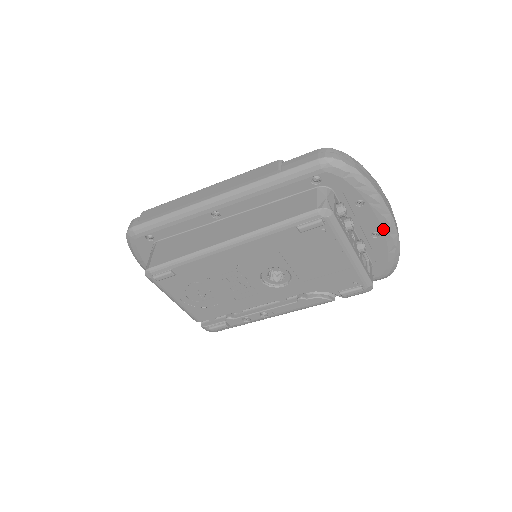
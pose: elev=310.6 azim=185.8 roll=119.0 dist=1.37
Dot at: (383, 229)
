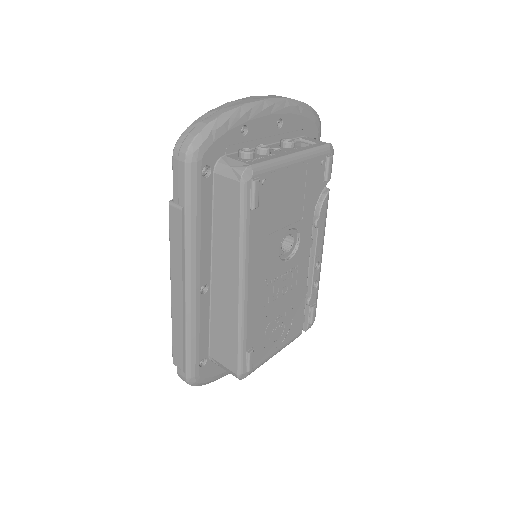
Dot at: (277, 113)
